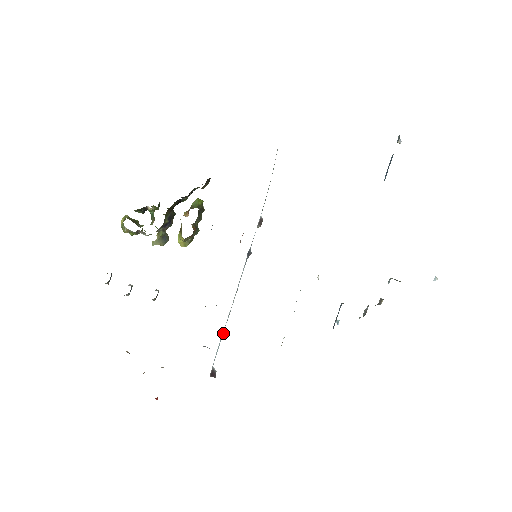
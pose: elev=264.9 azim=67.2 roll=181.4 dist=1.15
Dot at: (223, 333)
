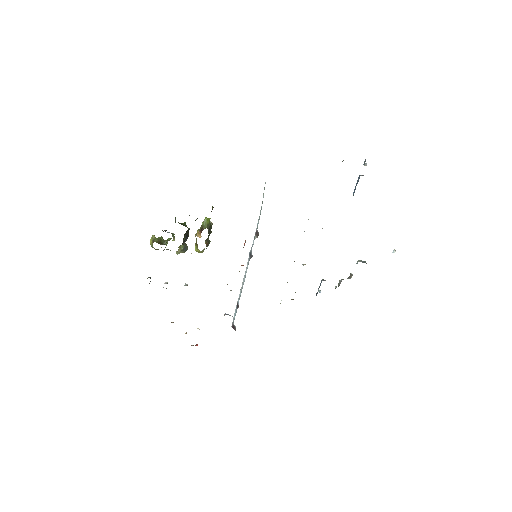
Dot at: (238, 305)
